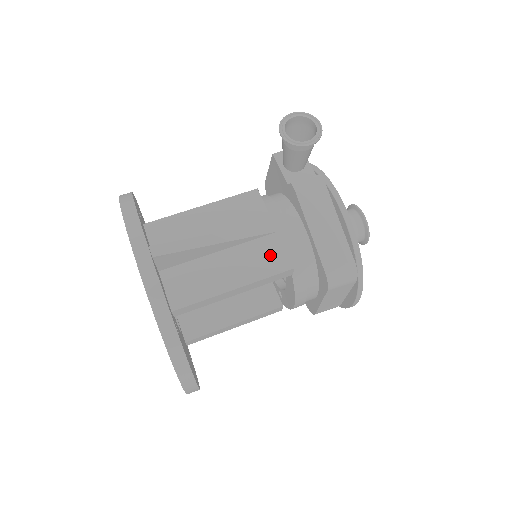
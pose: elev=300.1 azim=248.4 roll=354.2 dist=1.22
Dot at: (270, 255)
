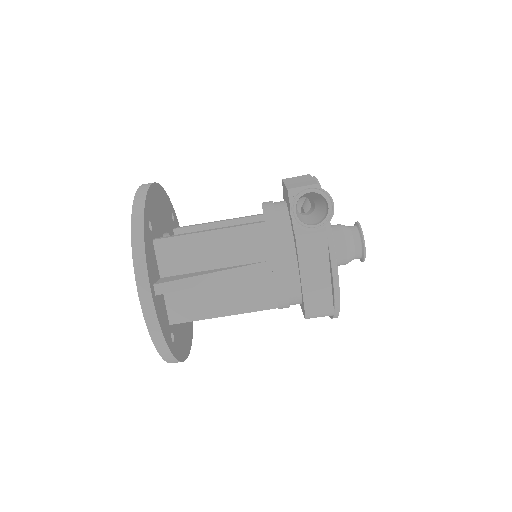
Dot at: (260, 292)
